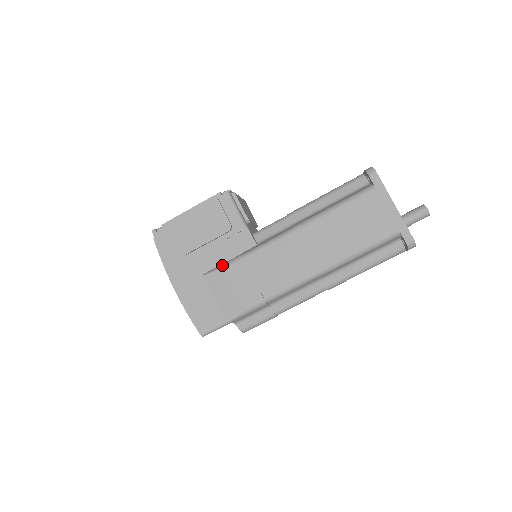
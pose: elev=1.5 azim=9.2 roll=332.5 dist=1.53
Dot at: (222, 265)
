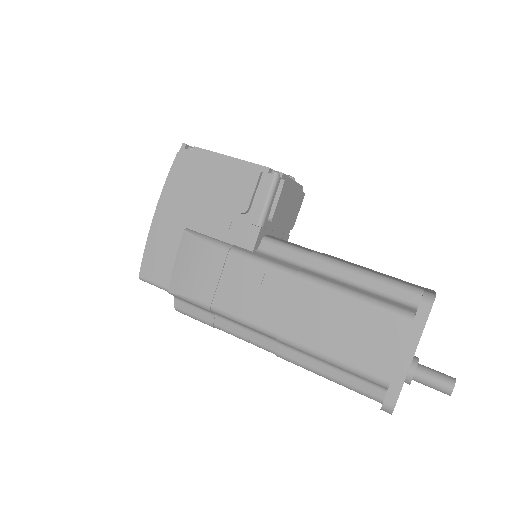
Dot at: (207, 237)
